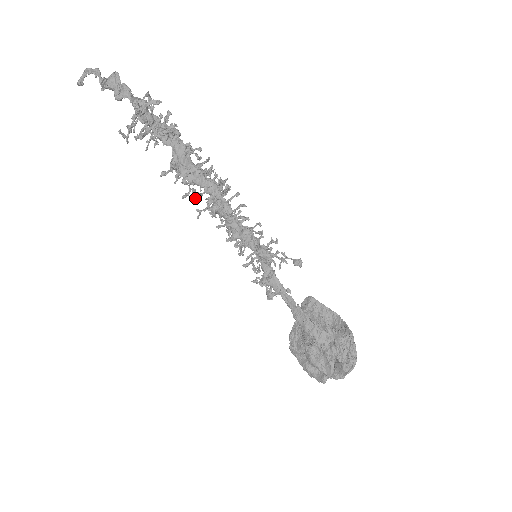
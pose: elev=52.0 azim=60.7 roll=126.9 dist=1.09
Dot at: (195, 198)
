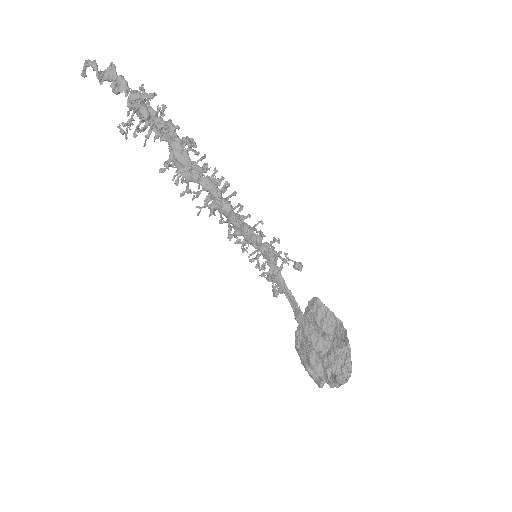
Dot at: (193, 196)
